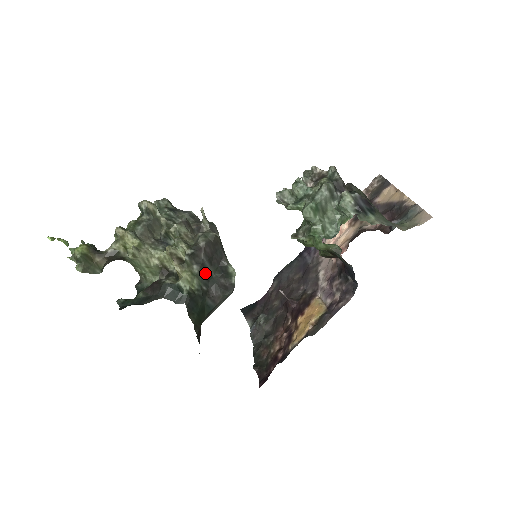
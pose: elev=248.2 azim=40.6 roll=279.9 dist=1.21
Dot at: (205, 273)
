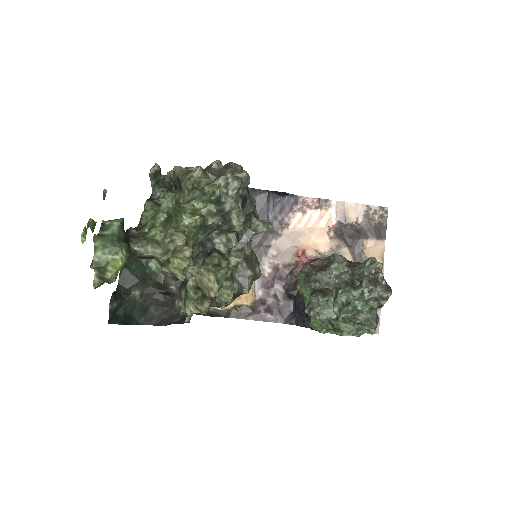
Dot at: occluded
